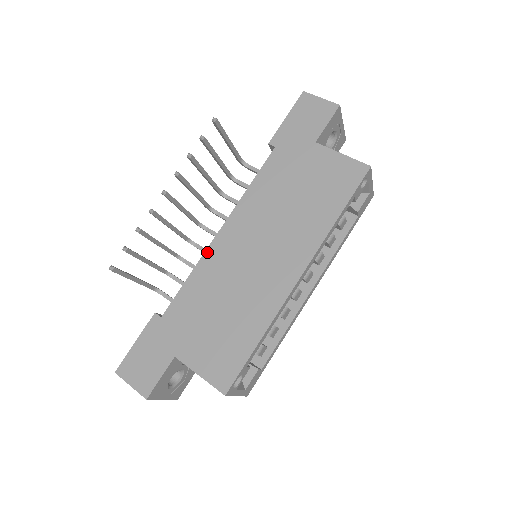
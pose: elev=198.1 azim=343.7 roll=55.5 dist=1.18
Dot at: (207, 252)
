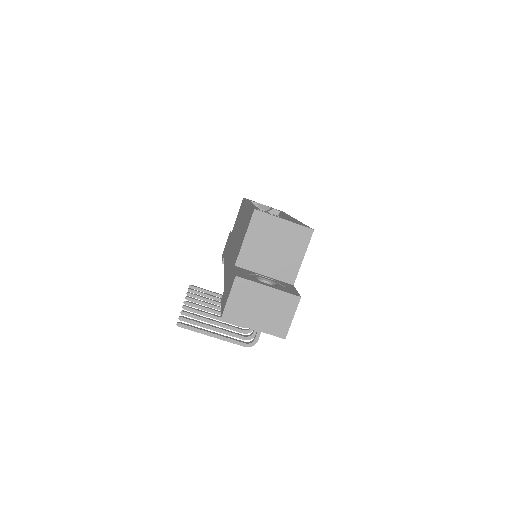
Dot at: occluded
